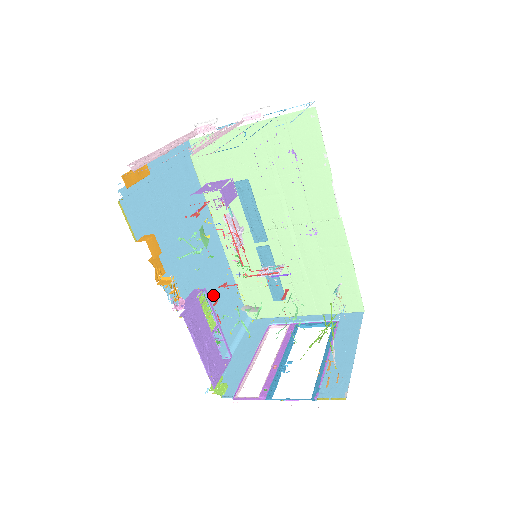
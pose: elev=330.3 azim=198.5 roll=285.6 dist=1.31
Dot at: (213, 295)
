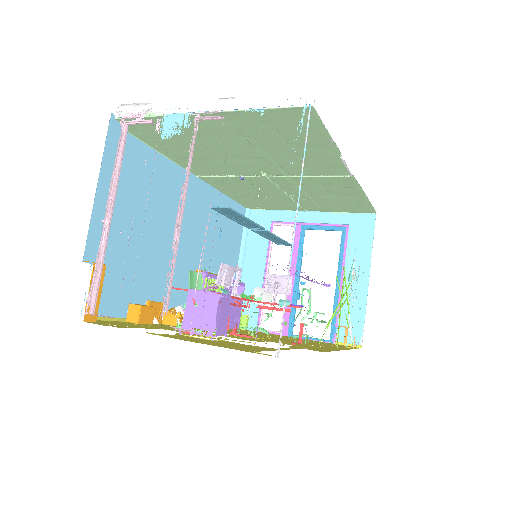
Dot at: (210, 243)
